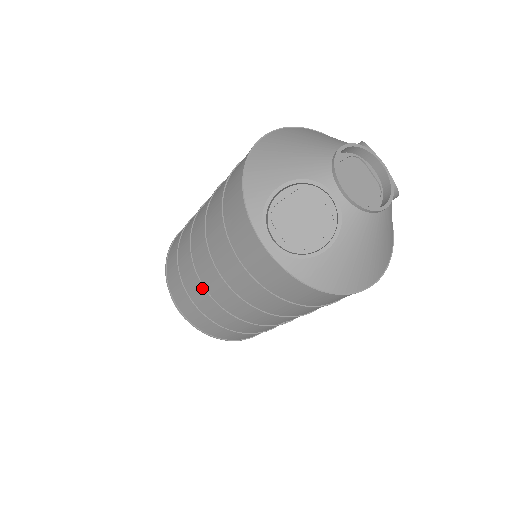
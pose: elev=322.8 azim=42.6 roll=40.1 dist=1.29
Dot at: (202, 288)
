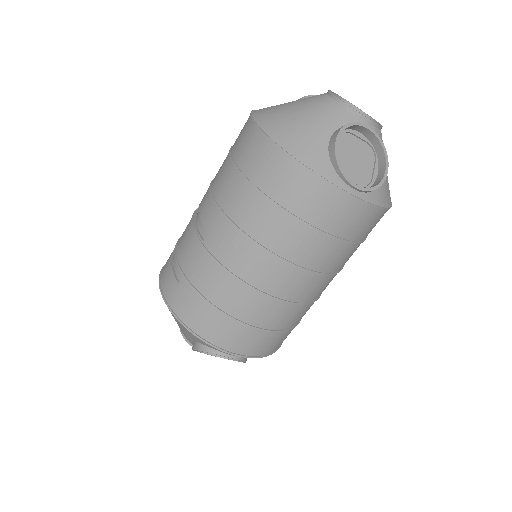
Dot at: (272, 301)
